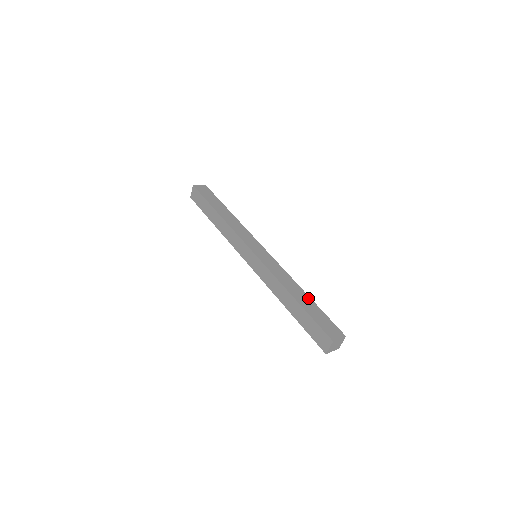
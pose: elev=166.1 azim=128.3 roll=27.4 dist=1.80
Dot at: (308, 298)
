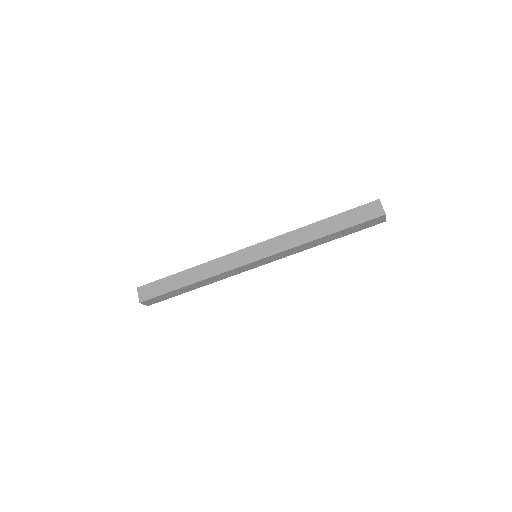
Dot at: occluded
